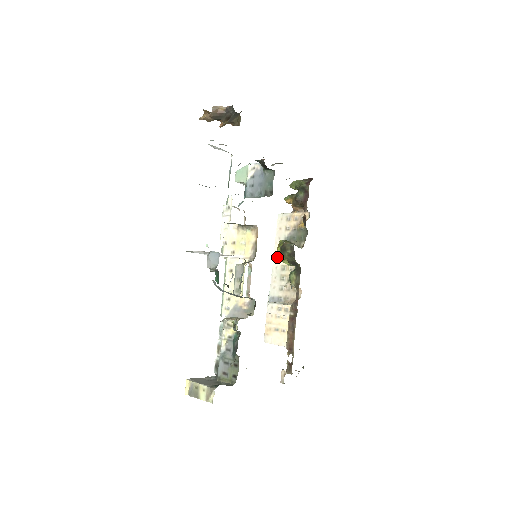
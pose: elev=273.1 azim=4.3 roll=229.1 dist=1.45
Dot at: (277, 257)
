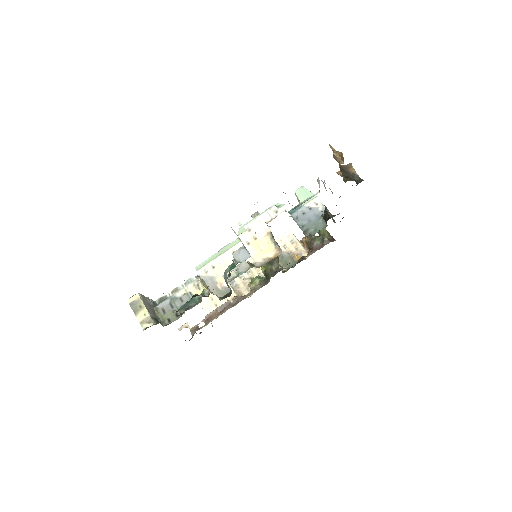
Dot at: occluded
